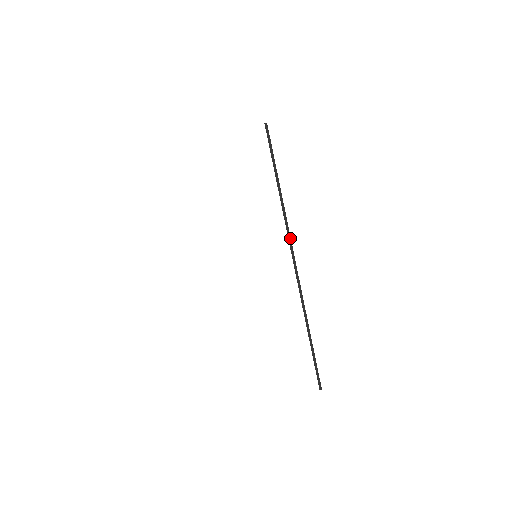
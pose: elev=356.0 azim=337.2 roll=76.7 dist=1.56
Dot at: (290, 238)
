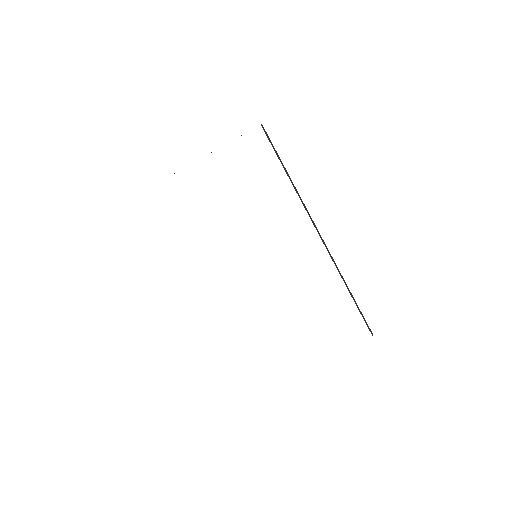
Dot at: occluded
